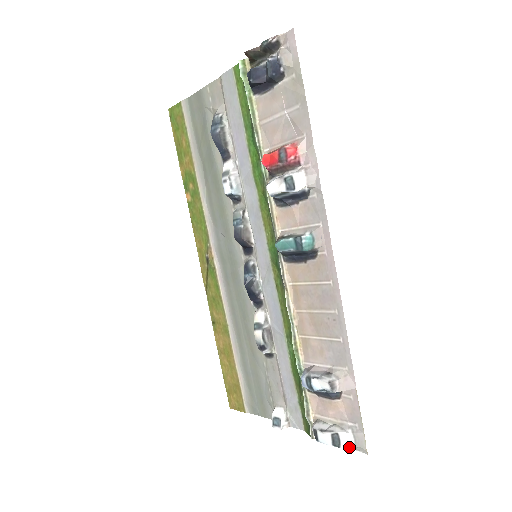
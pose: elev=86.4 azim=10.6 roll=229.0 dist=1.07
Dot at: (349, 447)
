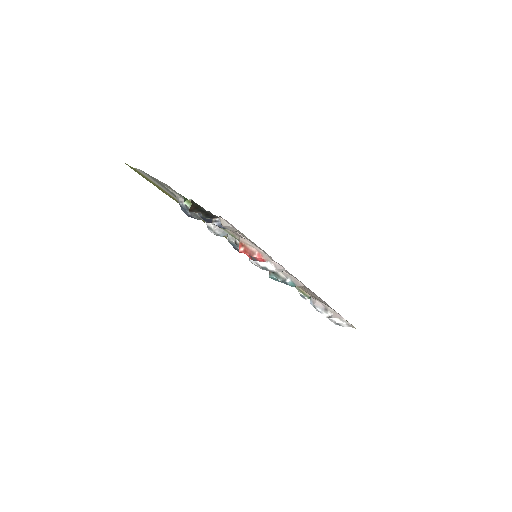
Dot at: occluded
